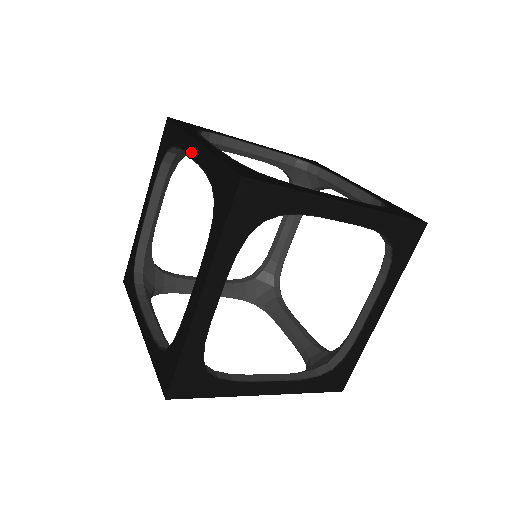
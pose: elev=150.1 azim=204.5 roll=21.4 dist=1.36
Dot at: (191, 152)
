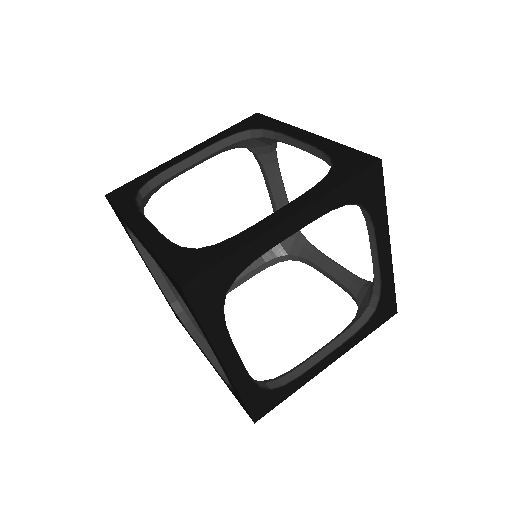
Dot at: (139, 241)
